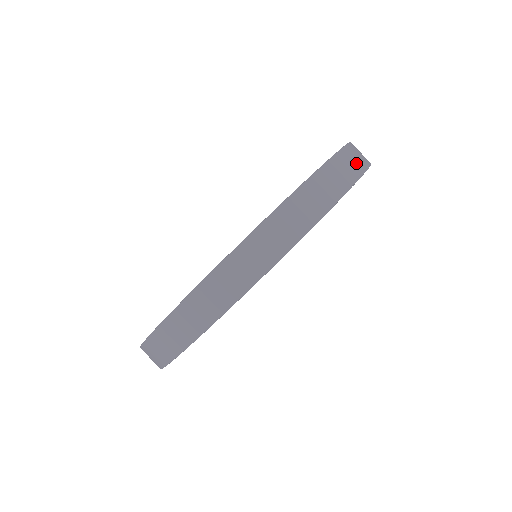
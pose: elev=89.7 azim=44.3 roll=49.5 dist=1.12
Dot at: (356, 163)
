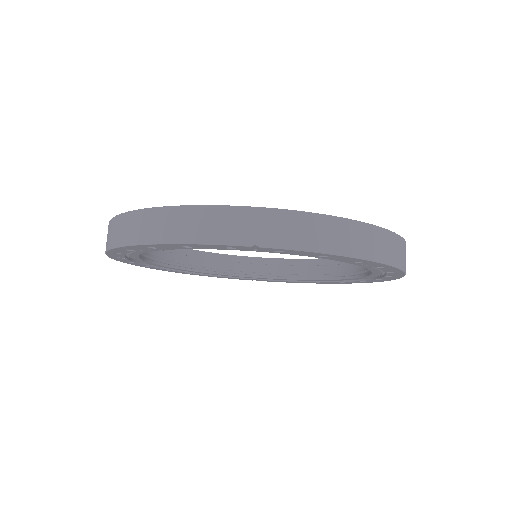
Dot at: (298, 235)
